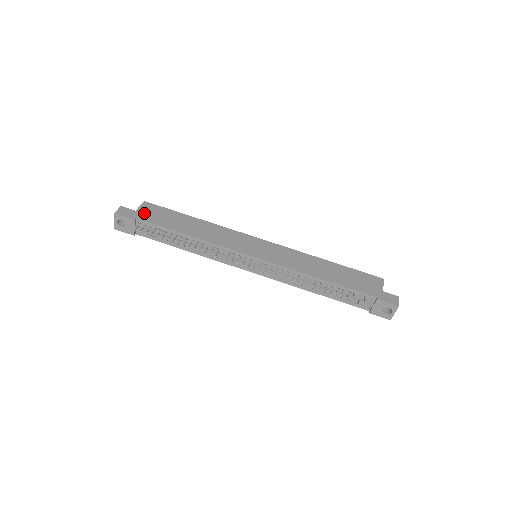
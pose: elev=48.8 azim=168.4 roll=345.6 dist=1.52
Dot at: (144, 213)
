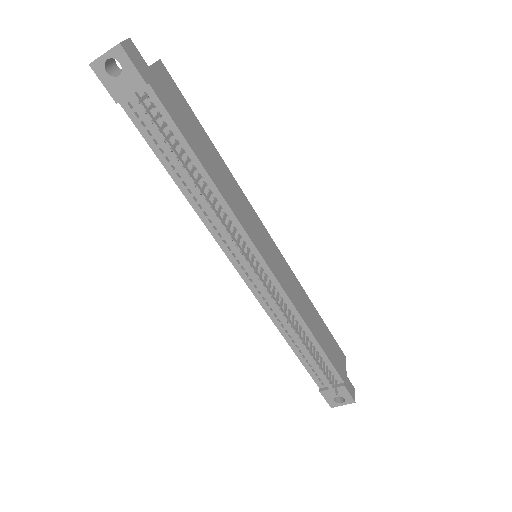
Dot at: (160, 83)
